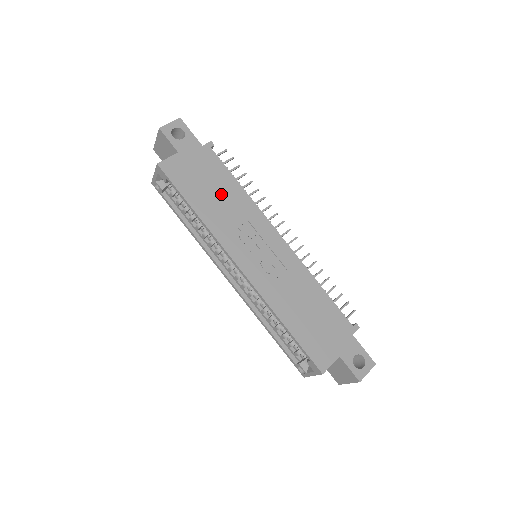
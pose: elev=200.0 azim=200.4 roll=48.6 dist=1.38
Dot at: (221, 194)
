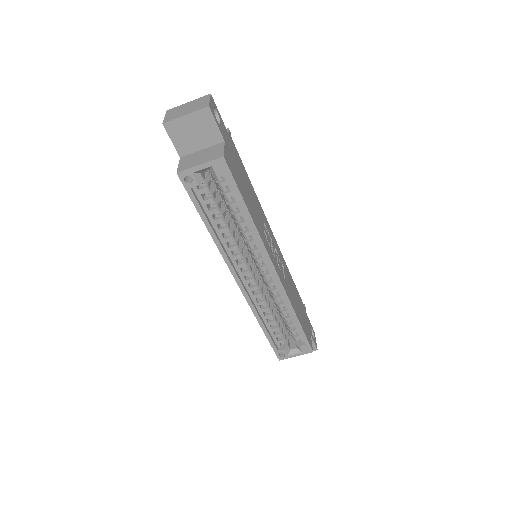
Dot at: (250, 194)
